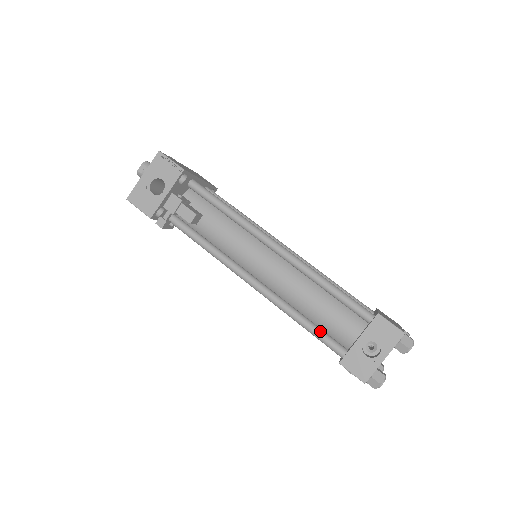
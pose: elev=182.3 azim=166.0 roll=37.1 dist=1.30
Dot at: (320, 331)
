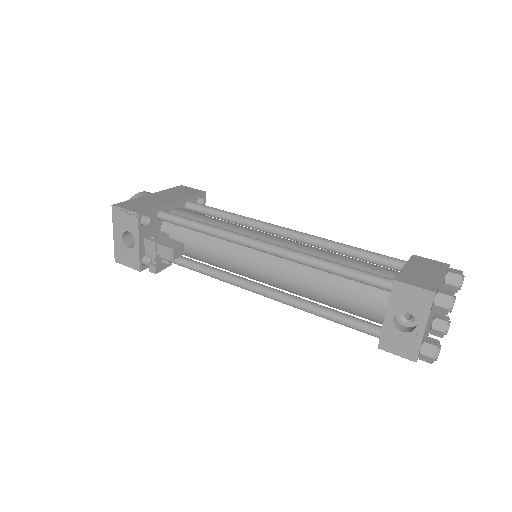
Dot at: (344, 318)
